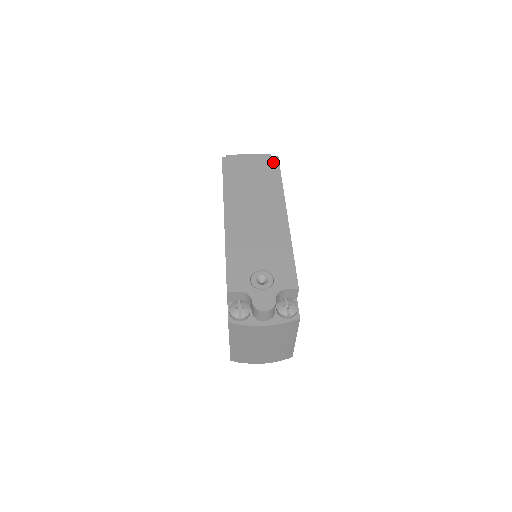
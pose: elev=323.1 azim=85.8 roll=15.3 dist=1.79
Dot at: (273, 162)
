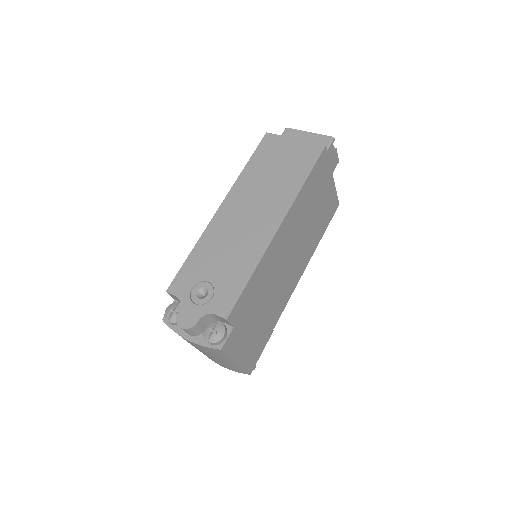
Dot at: (314, 153)
